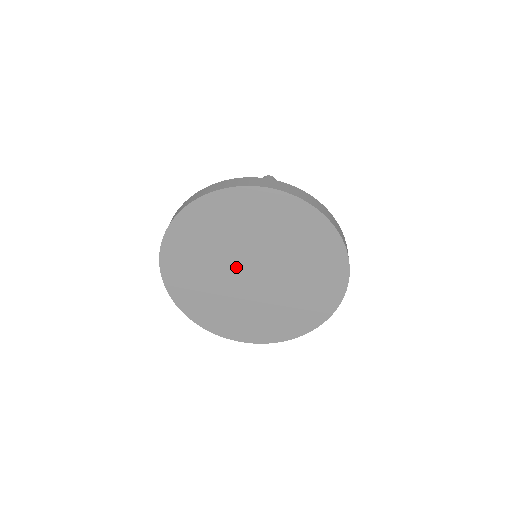
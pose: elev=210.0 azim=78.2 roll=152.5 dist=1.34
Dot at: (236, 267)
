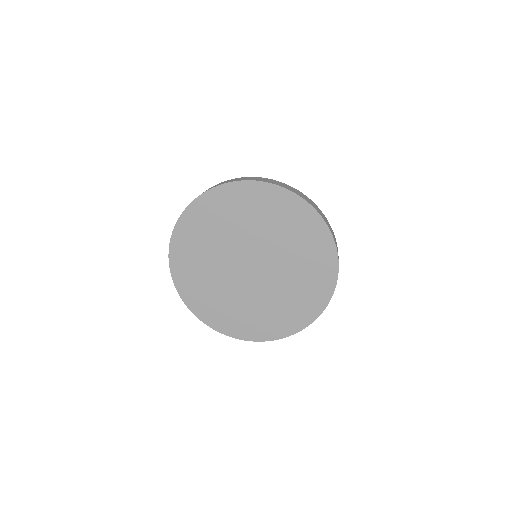
Dot at: (235, 261)
